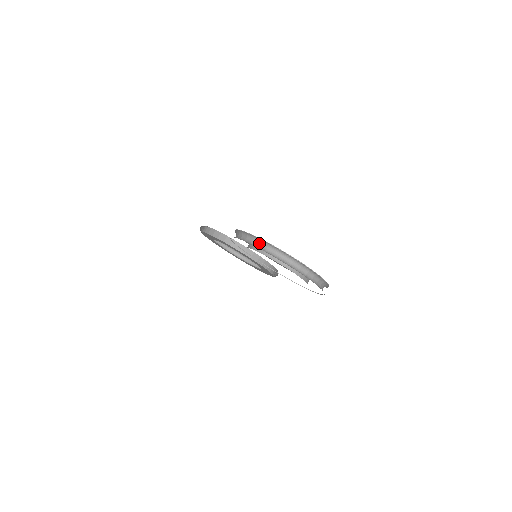
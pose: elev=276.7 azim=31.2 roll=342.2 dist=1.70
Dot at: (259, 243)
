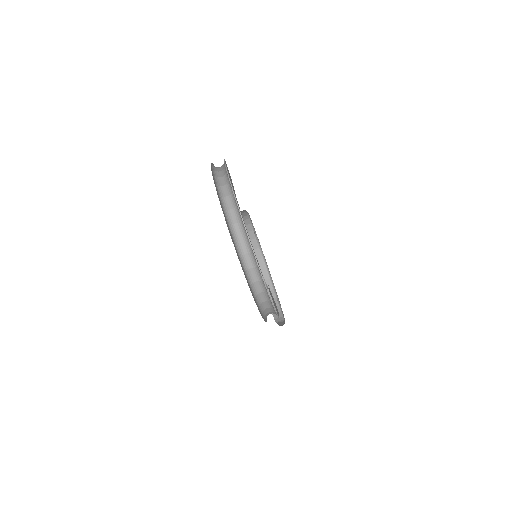
Dot at: (221, 170)
